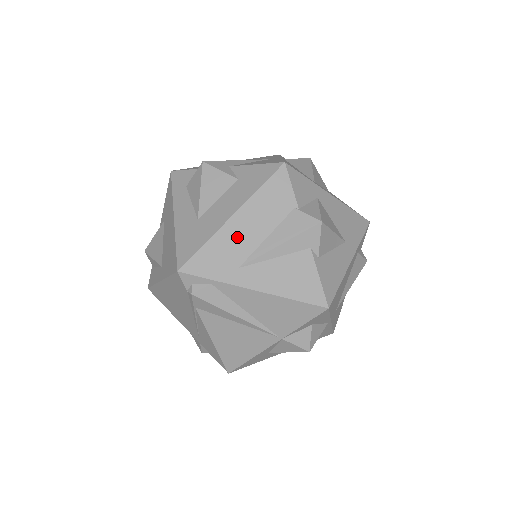
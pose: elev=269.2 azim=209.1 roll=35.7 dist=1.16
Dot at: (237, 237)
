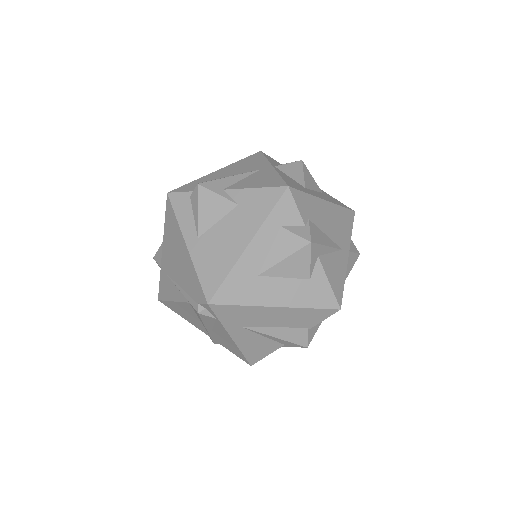
Dot at: (263, 316)
